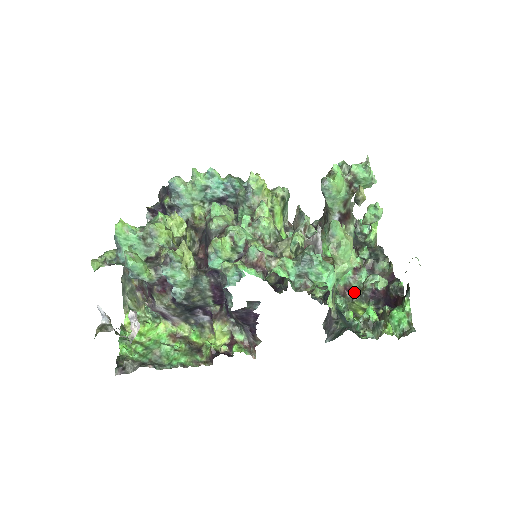
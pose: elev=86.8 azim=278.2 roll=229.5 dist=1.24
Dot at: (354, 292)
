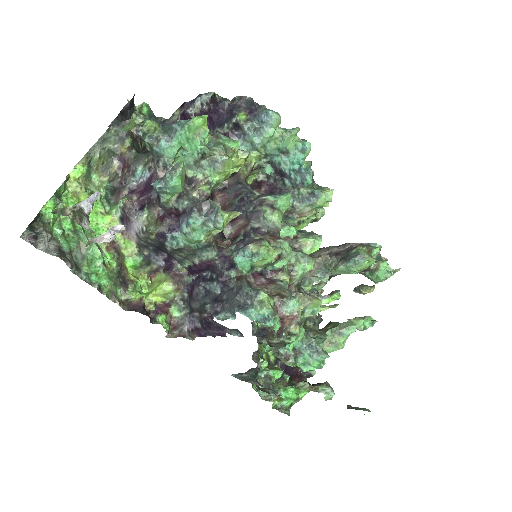
Dot at: (303, 381)
